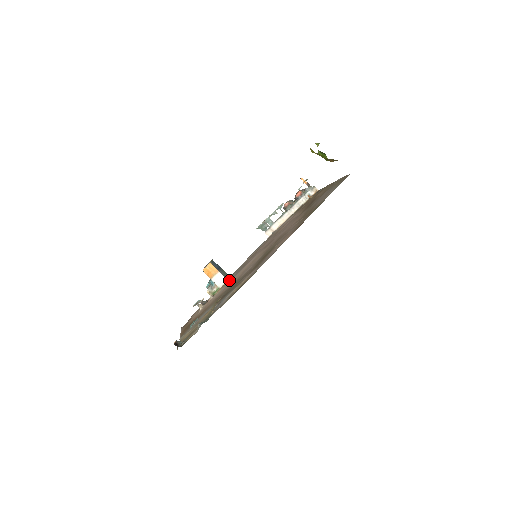
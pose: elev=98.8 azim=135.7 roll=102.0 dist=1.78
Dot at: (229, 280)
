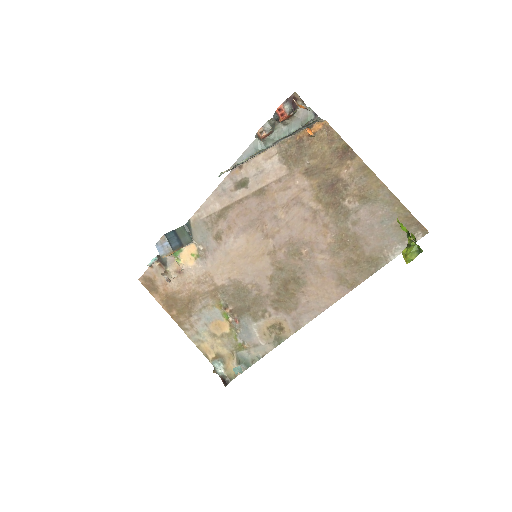
Dot at: (202, 252)
